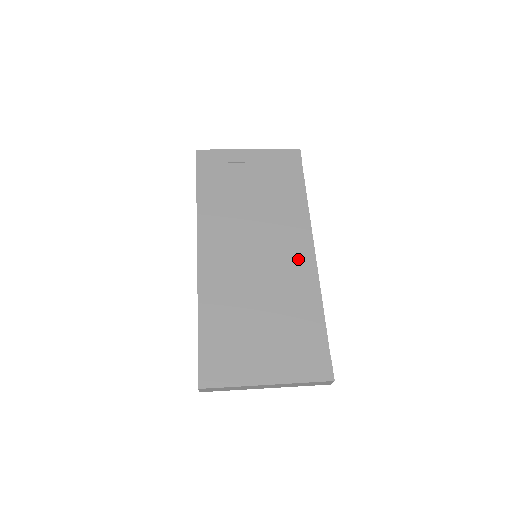
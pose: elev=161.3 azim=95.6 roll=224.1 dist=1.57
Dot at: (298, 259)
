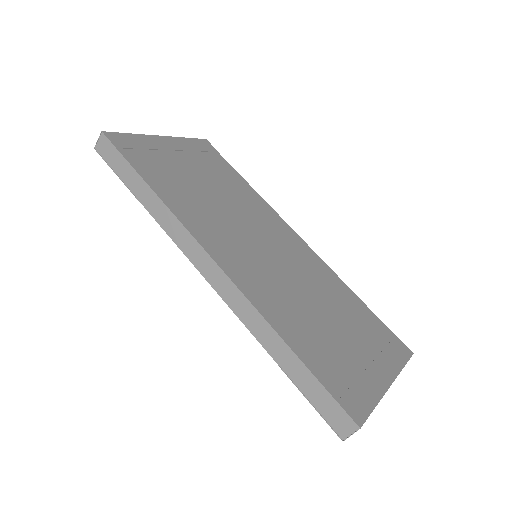
Dot at: (298, 248)
